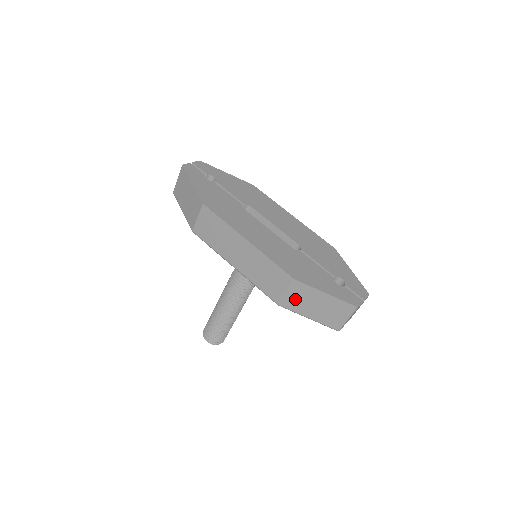
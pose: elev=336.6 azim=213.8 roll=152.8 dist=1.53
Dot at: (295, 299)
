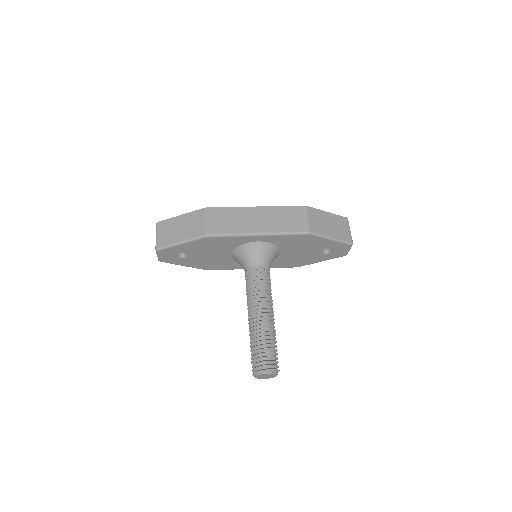
Dot at: (316, 223)
